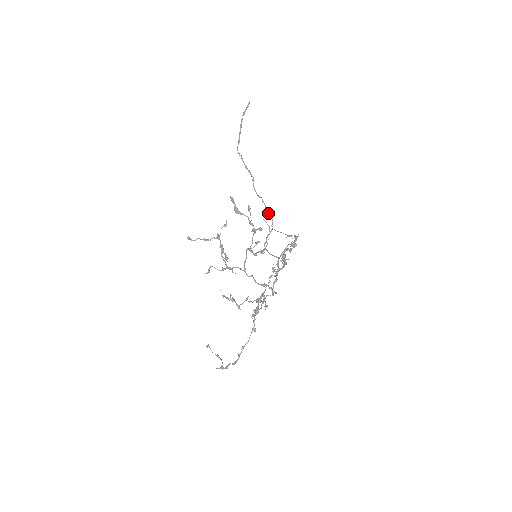
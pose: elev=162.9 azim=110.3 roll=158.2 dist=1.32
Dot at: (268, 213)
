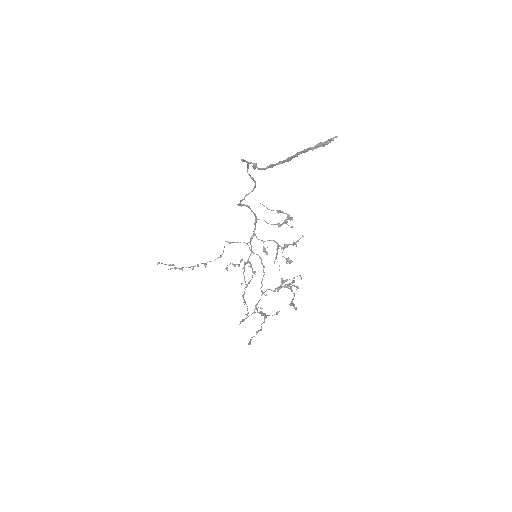
Dot at: (251, 177)
